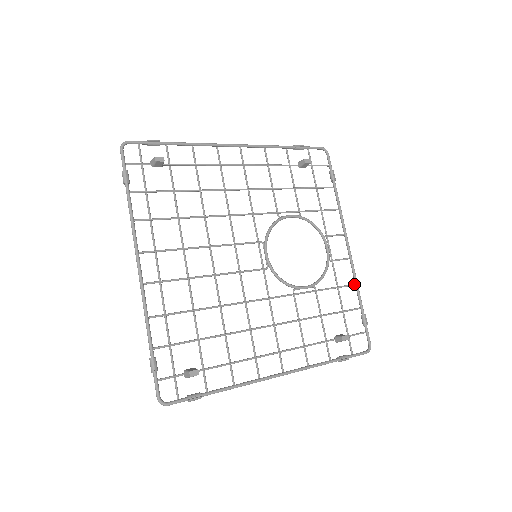
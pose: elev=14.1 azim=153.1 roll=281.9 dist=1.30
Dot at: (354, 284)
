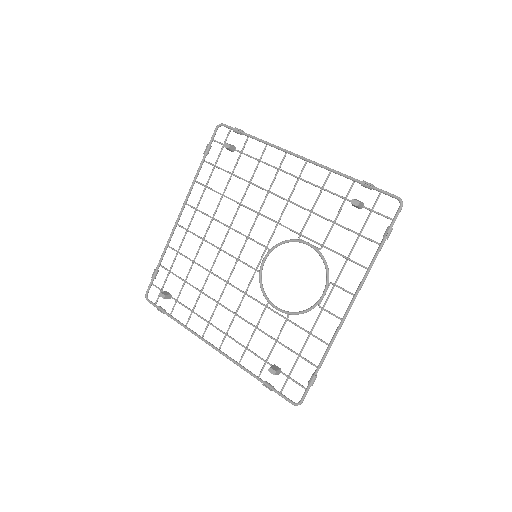
Dot at: (328, 344)
